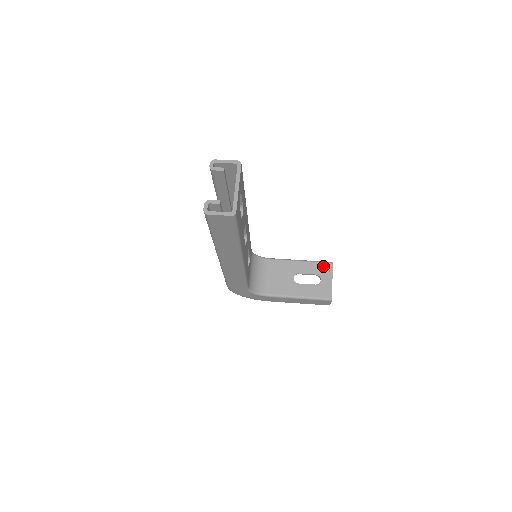
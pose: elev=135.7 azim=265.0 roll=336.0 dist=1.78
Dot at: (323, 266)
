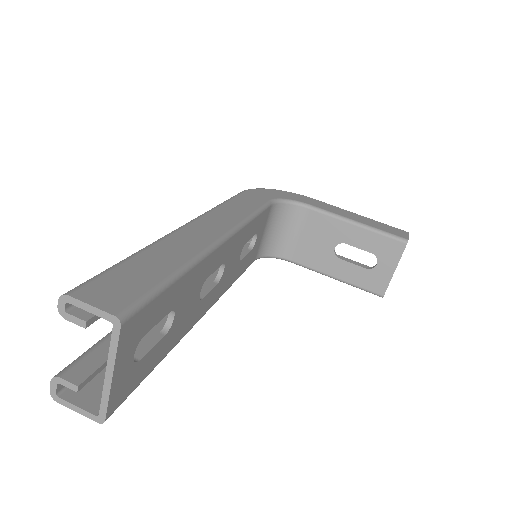
Dot at: (389, 244)
